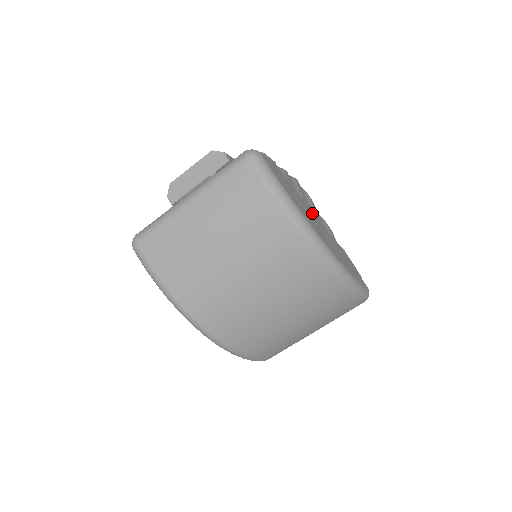
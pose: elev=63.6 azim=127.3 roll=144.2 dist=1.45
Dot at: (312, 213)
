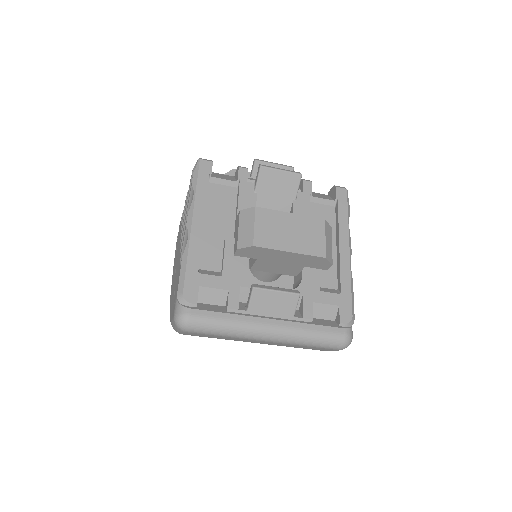
Dot at: occluded
